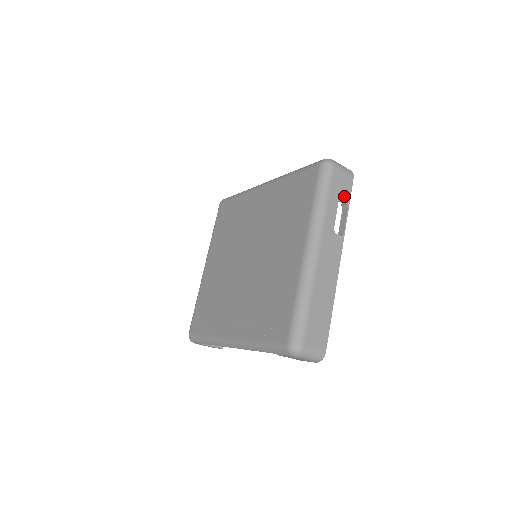
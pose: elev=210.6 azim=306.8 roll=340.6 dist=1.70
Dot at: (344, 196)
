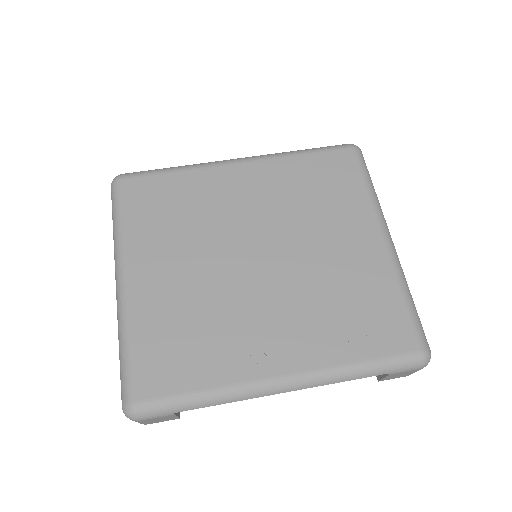
Dot at: occluded
